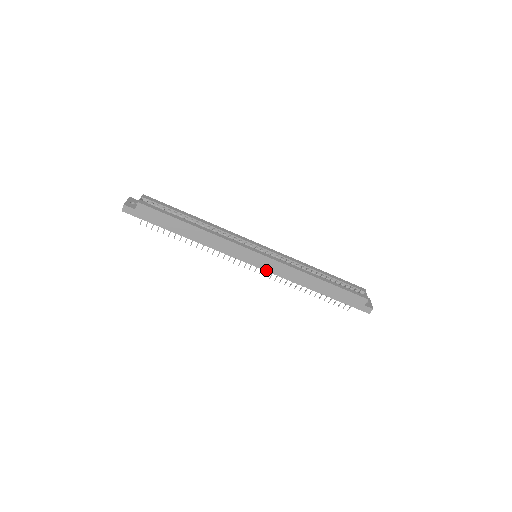
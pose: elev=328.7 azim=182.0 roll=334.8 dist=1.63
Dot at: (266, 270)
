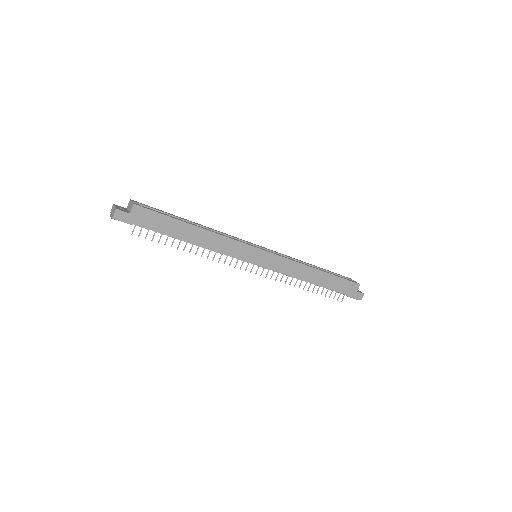
Dot at: (270, 268)
